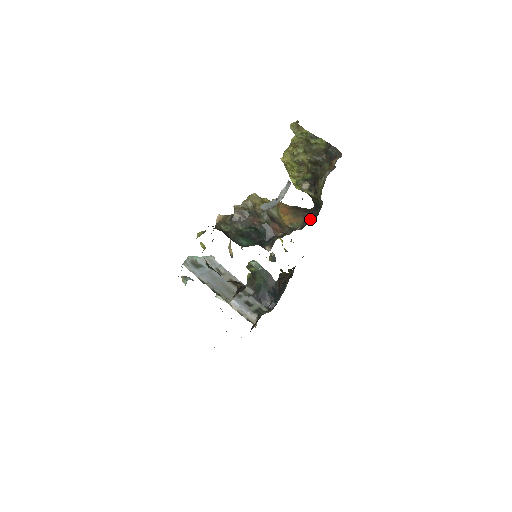
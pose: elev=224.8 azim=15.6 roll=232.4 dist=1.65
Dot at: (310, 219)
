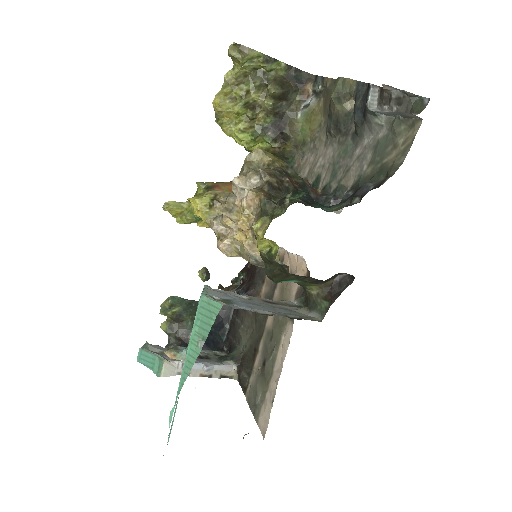
Dot at: occluded
